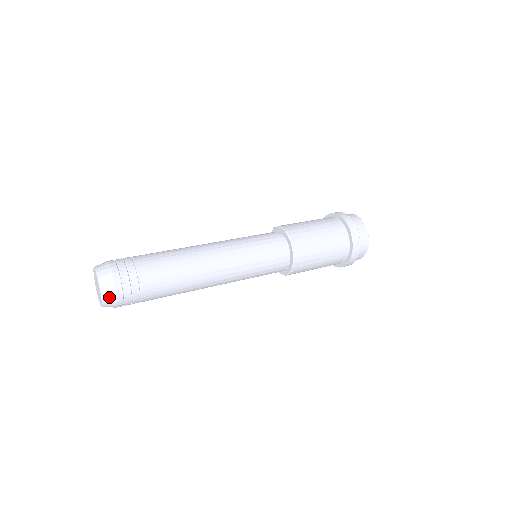
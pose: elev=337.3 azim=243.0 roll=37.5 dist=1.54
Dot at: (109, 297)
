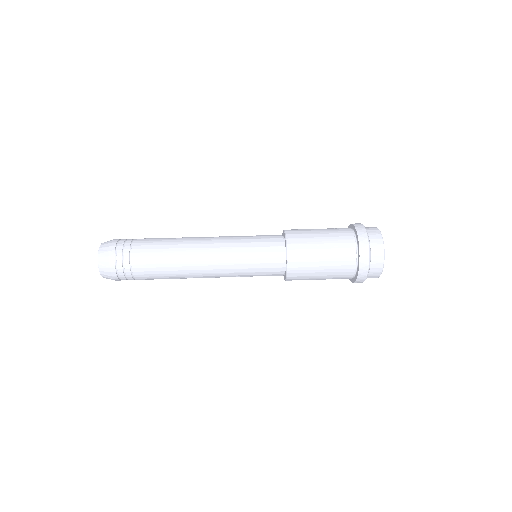
Dot at: occluded
